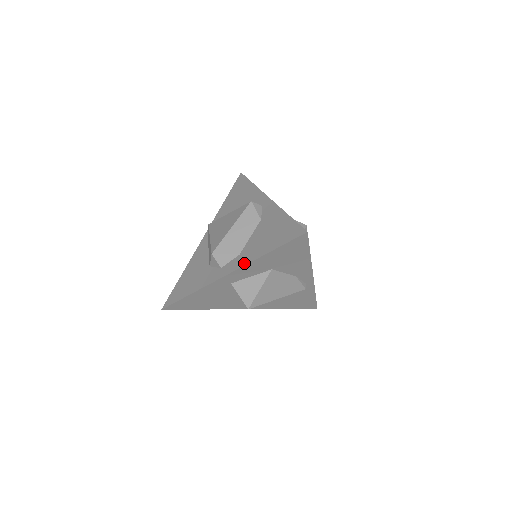
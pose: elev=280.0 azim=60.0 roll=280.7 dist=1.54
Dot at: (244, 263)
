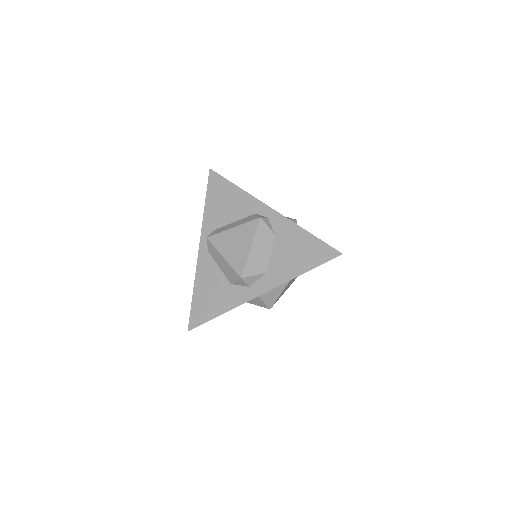
Dot at: (279, 283)
